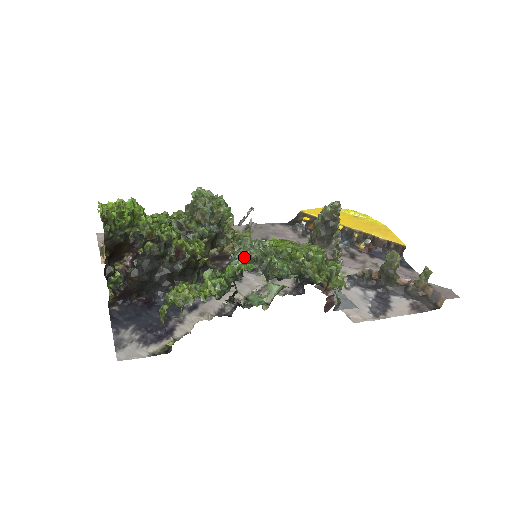
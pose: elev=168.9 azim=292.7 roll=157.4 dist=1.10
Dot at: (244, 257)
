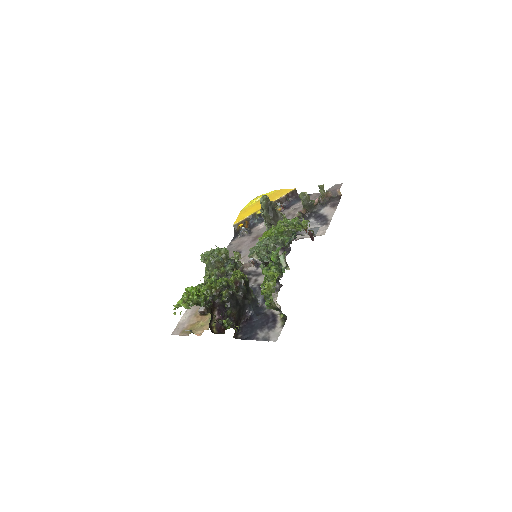
Dot at: (269, 250)
